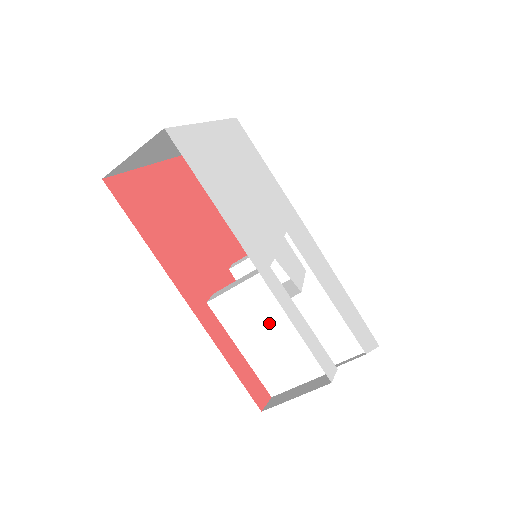
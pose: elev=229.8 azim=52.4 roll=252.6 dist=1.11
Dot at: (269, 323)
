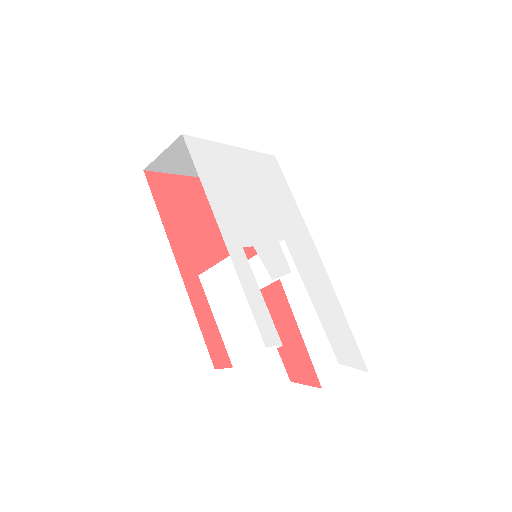
Dot at: (237, 297)
